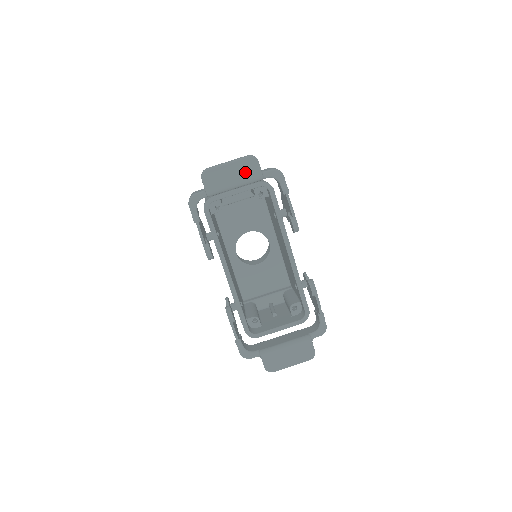
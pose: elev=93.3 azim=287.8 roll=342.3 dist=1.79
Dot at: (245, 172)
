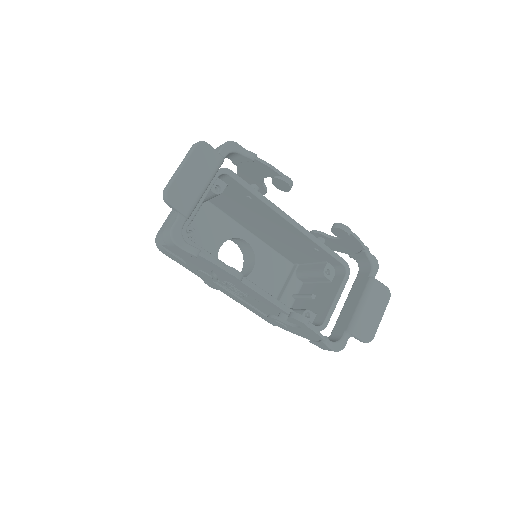
Dot at: (204, 164)
